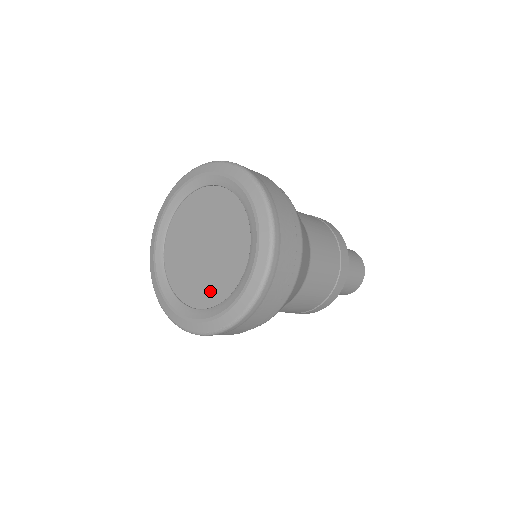
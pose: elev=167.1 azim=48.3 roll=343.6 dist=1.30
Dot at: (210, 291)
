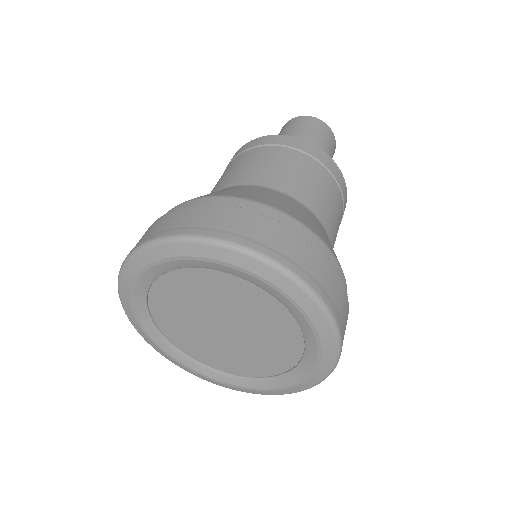
Dot at: (253, 365)
